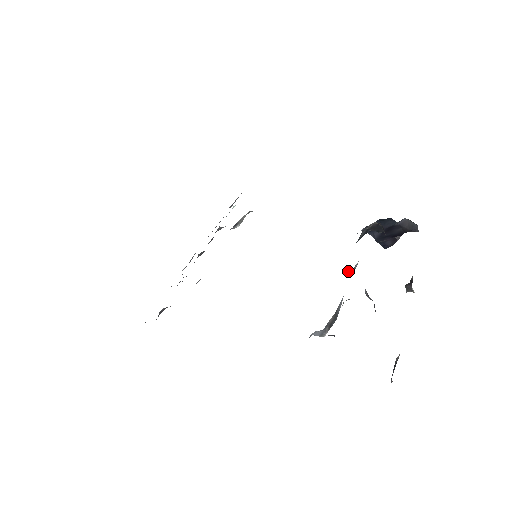
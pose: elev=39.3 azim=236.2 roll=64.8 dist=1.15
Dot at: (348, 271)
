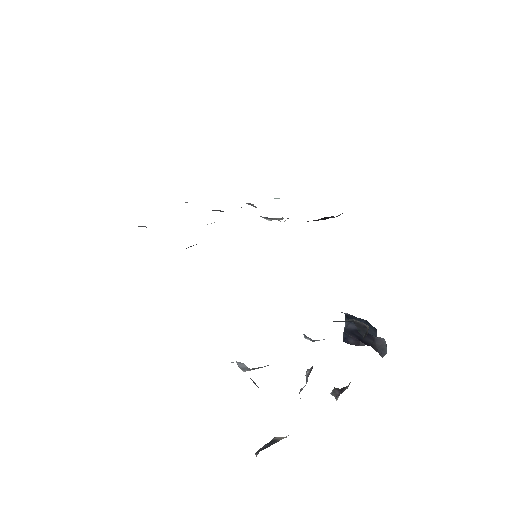
Dot at: (309, 338)
